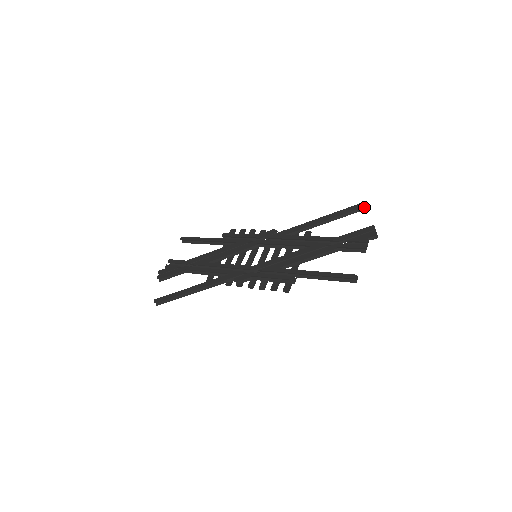
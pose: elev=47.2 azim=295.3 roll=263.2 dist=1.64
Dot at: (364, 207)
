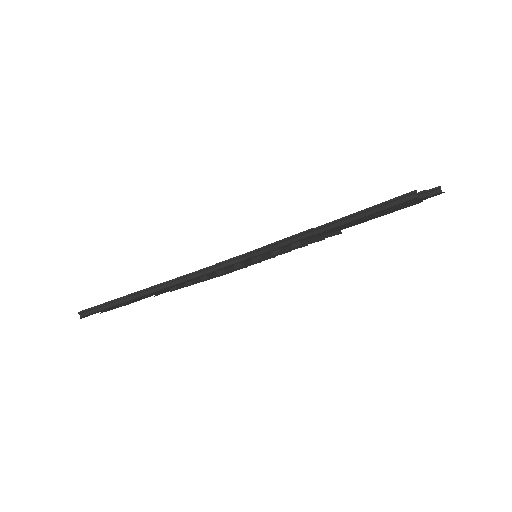
Dot at: occluded
